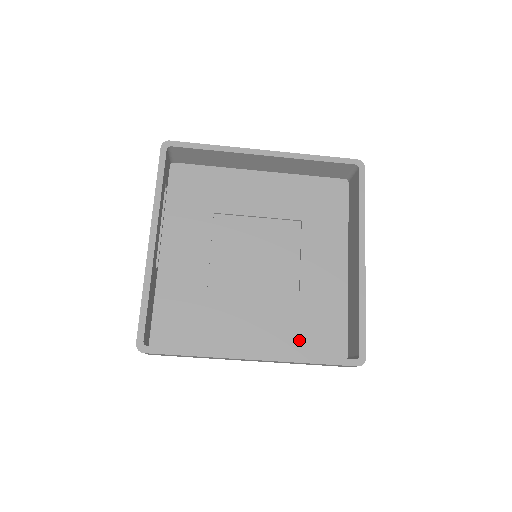
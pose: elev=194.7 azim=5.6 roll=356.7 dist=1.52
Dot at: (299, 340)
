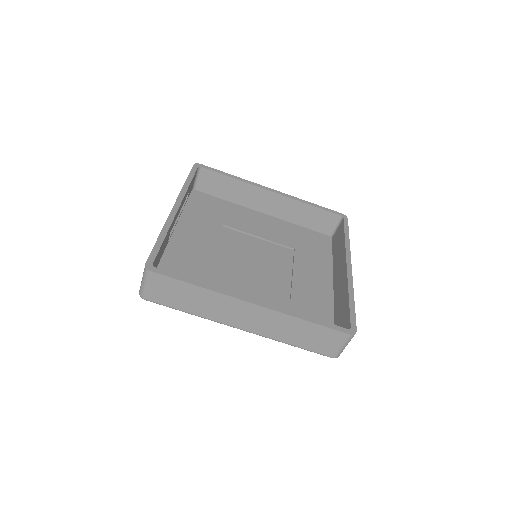
Dot at: occluded
